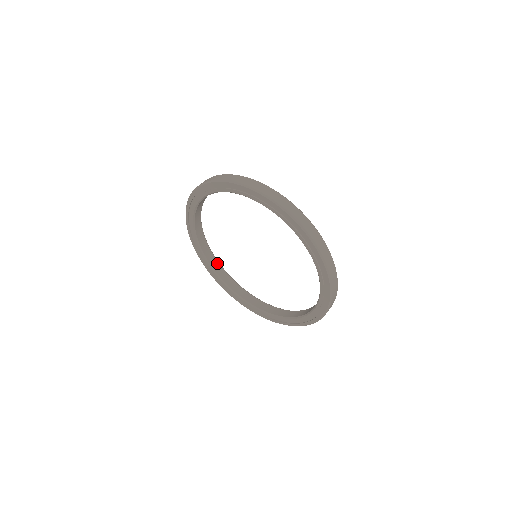
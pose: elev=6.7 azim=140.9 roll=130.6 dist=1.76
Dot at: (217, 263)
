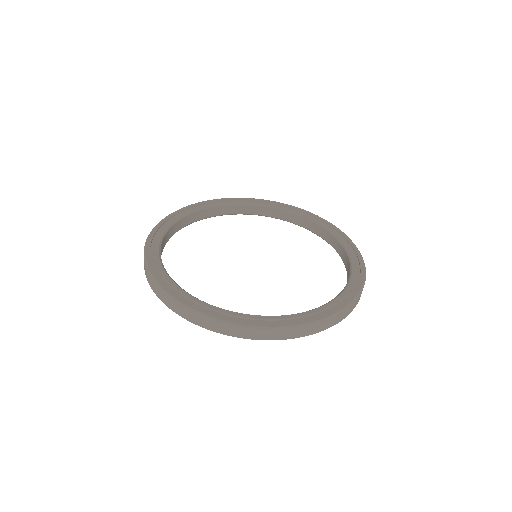
Dot at: (217, 208)
